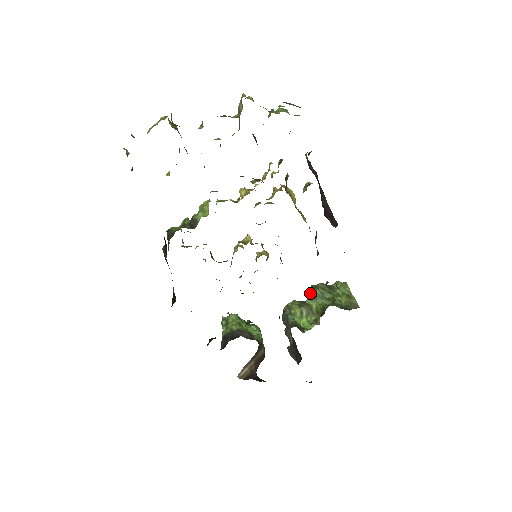
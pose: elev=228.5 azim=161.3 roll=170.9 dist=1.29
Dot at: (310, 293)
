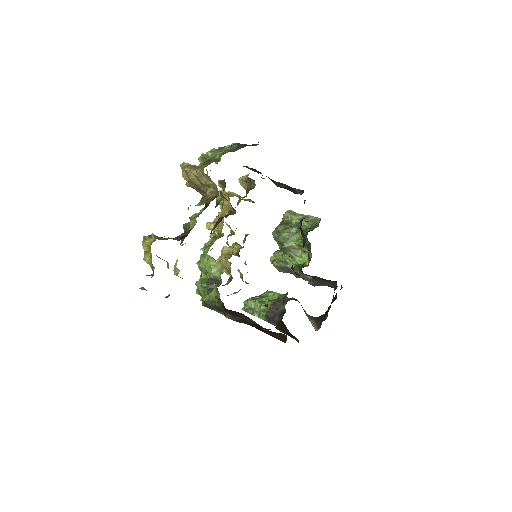
Dot at: (282, 239)
